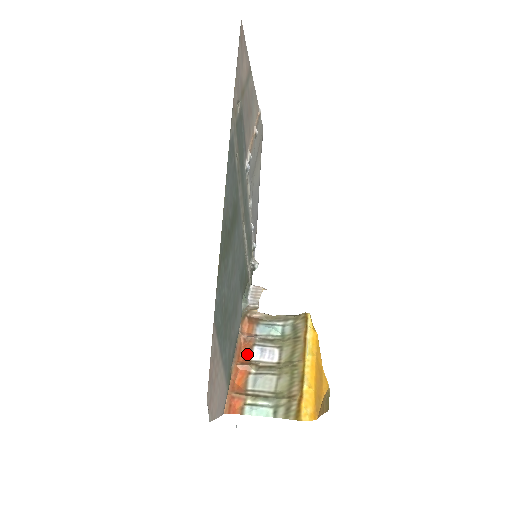
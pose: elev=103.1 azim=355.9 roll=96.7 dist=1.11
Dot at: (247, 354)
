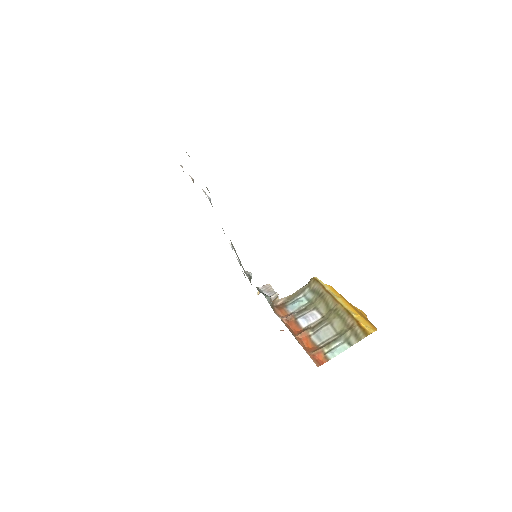
Dot at: (297, 327)
